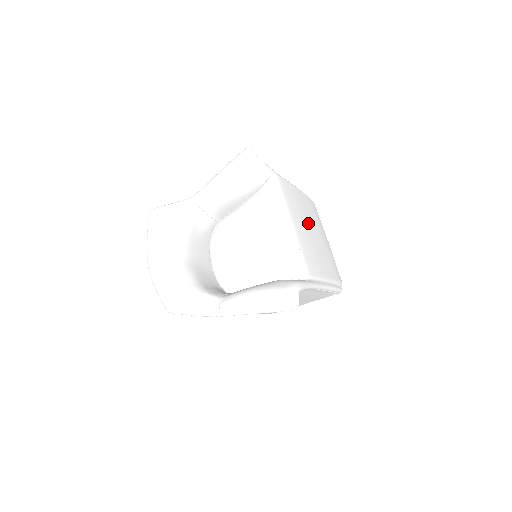
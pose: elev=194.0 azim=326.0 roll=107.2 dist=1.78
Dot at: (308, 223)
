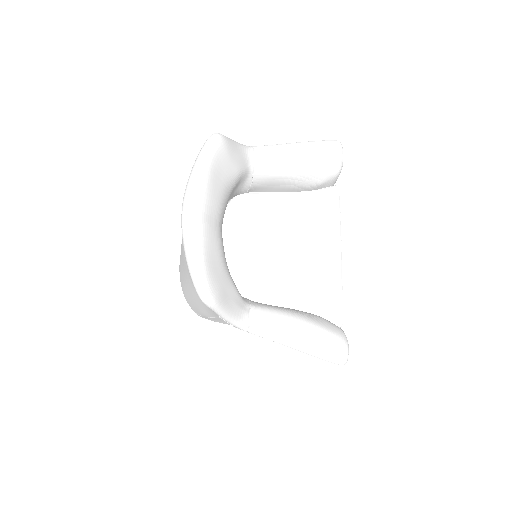
Dot at: occluded
